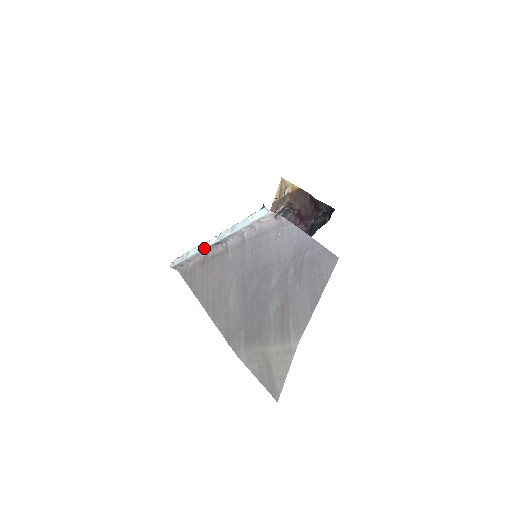
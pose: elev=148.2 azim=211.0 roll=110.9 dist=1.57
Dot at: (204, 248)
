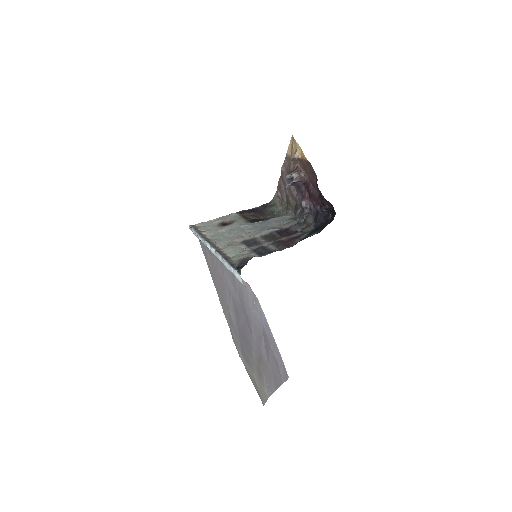
Dot at: (207, 247)
